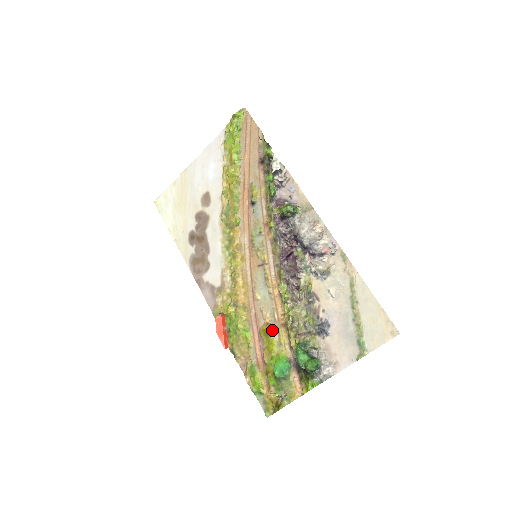
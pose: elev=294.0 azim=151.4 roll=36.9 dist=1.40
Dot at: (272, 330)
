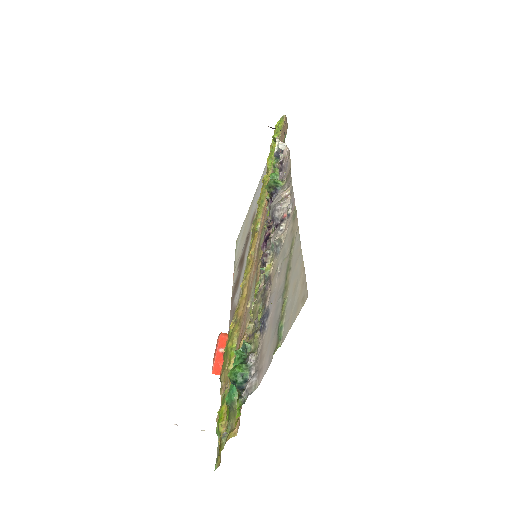
Dot at: occluded
